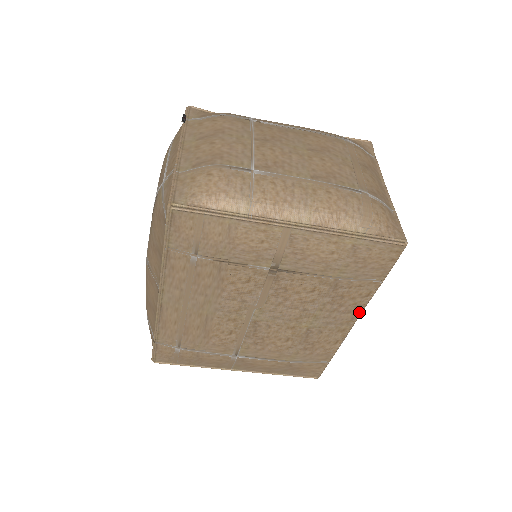
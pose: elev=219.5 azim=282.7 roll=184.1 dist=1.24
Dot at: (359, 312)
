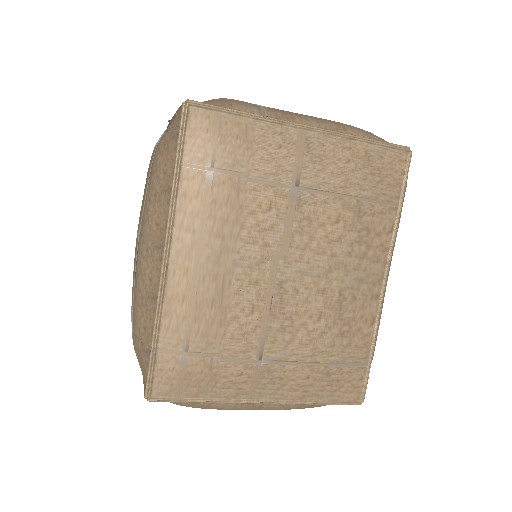
Dot at: (388, 261)
